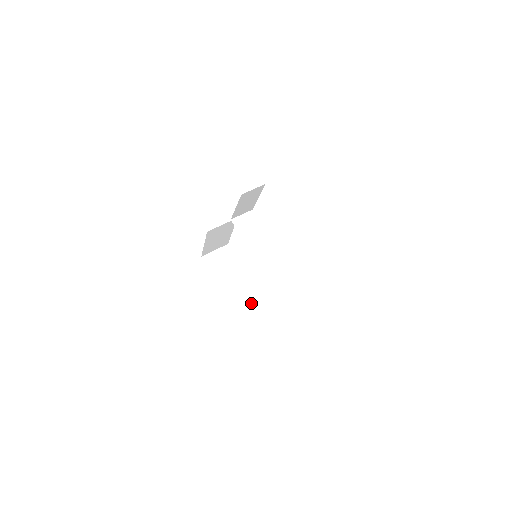
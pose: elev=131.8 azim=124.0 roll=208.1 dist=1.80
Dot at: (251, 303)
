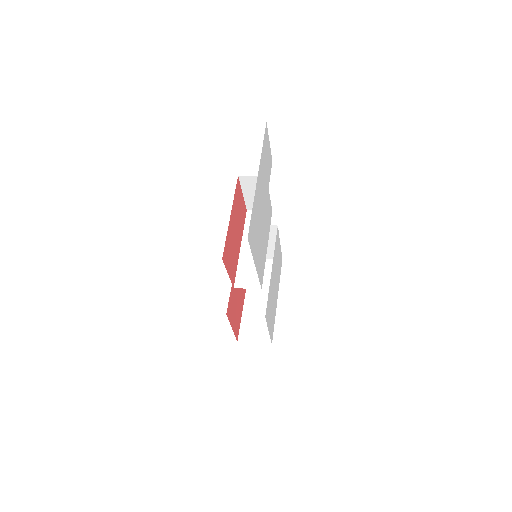
Dot at: (262, 318)
